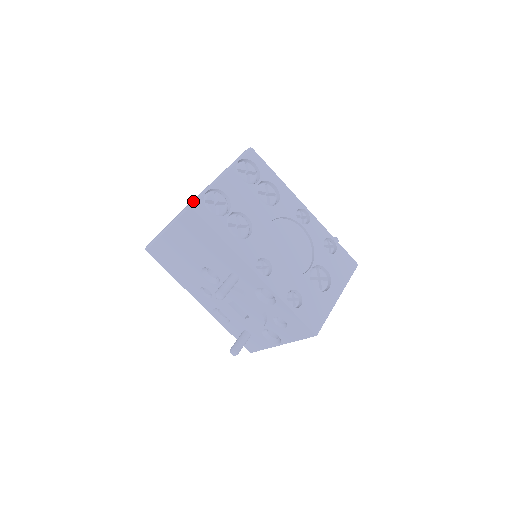
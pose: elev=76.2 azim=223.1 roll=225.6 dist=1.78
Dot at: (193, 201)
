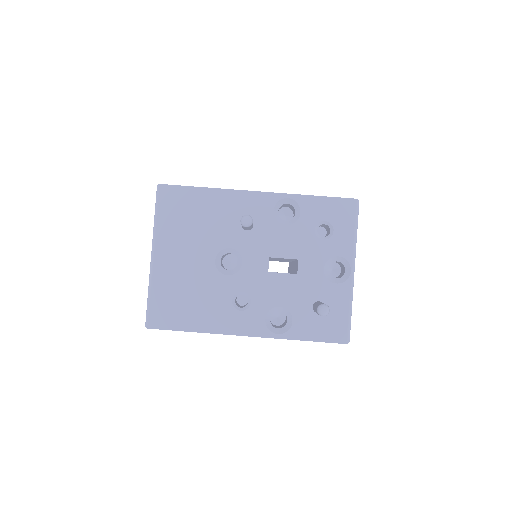
Dot at: occluded
